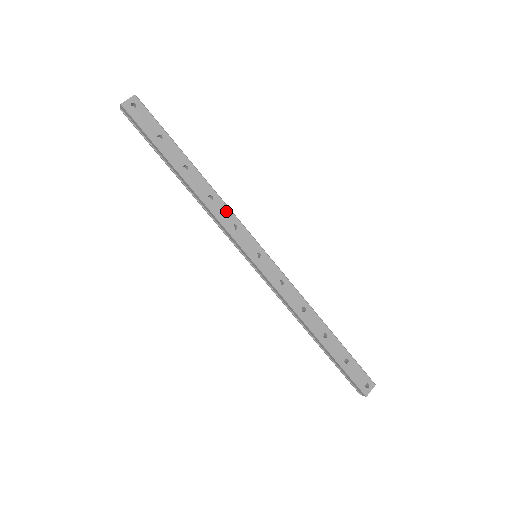
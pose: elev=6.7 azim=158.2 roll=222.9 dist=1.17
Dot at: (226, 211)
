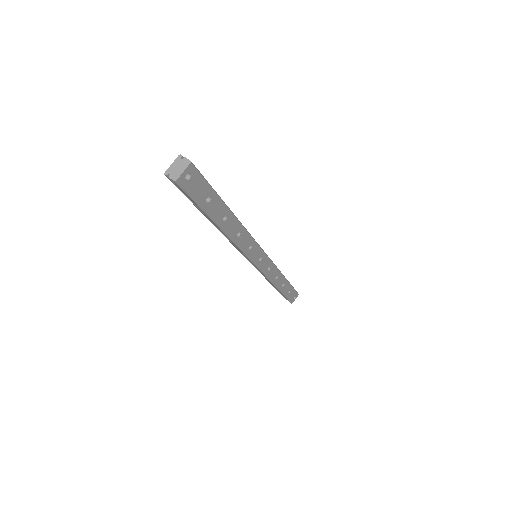
Dot at: (247, 239)
